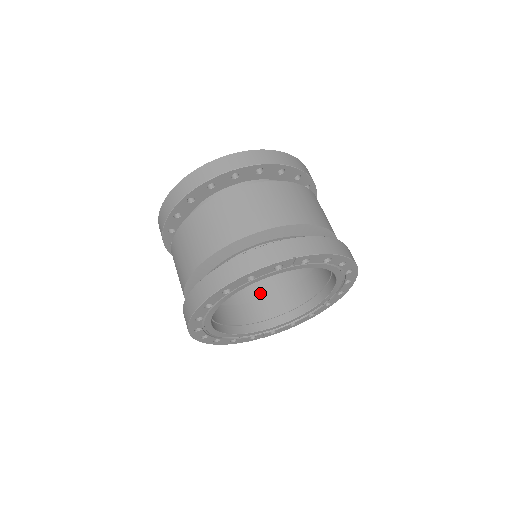
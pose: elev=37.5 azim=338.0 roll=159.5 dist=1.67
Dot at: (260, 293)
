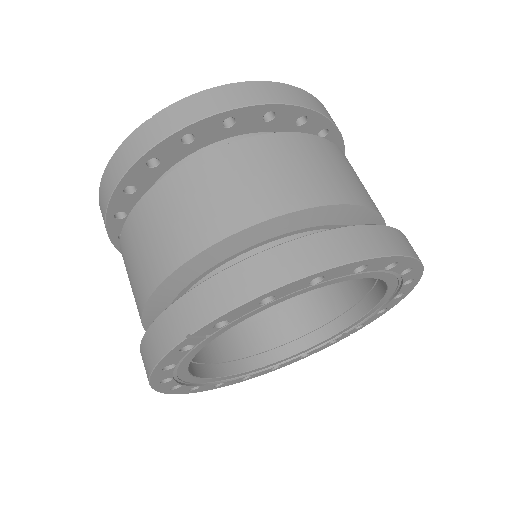
Dot at: occluded
